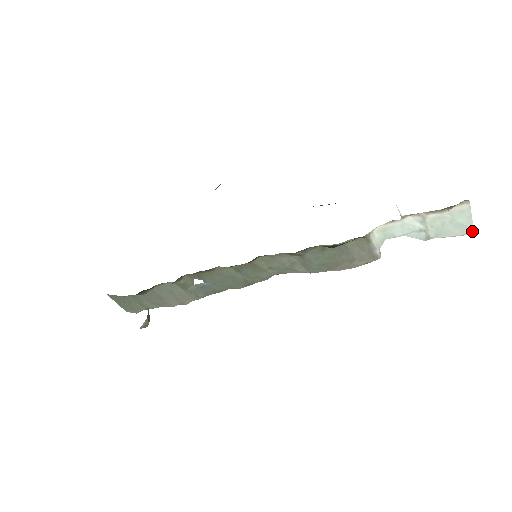
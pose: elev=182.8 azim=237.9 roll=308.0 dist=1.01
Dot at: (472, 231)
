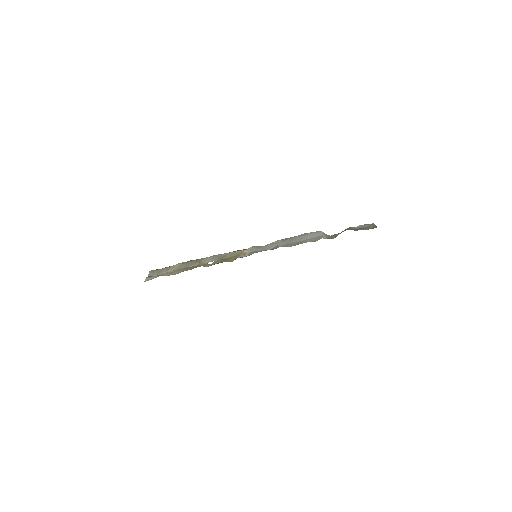
Dot at: (373, 225)
